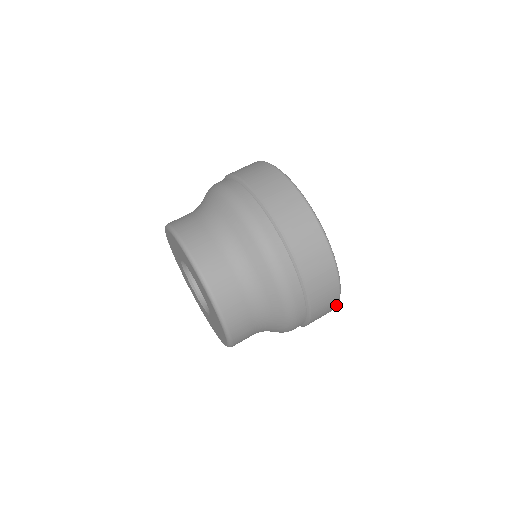
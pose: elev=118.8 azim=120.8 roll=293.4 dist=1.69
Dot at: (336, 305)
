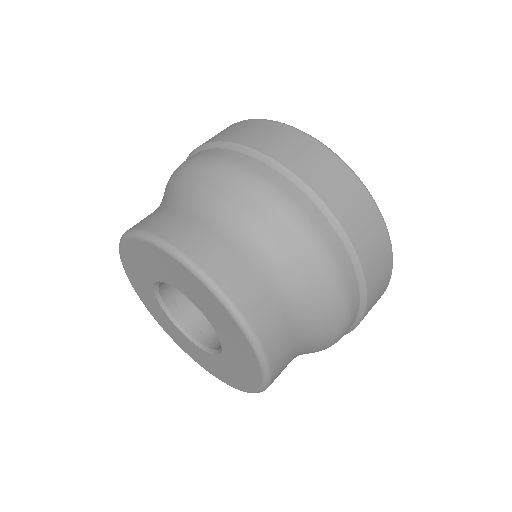
Dot at: occluded
